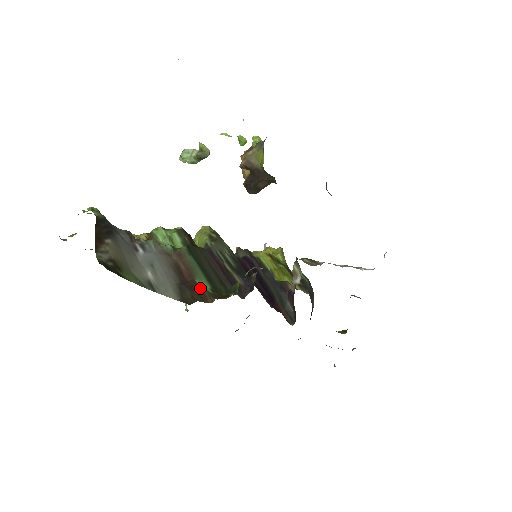
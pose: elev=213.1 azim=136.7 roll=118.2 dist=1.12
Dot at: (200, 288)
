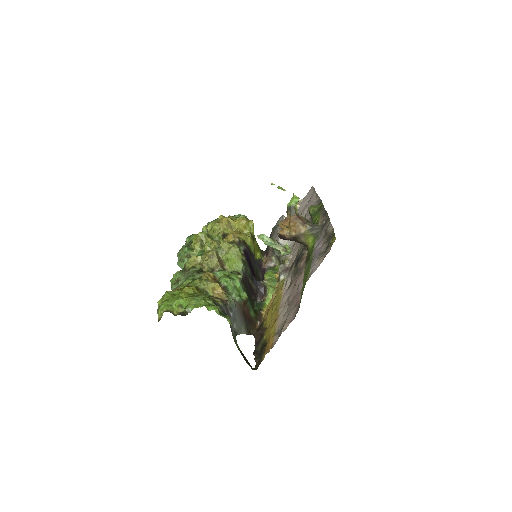
Dot at: (252, 318)
